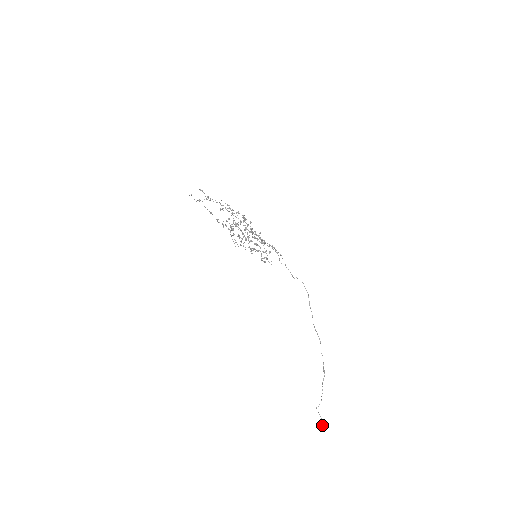
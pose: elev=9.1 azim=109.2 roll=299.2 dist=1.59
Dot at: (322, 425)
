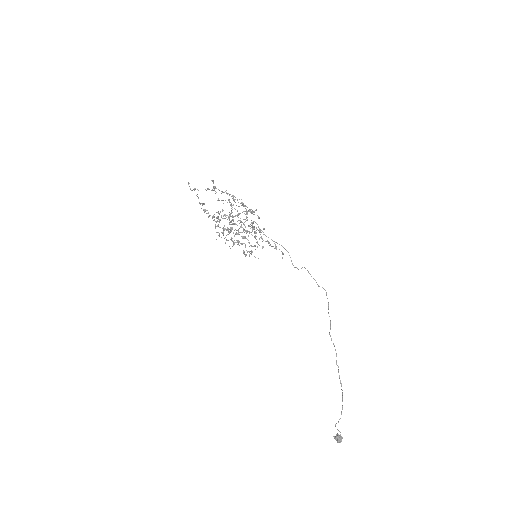
Dot at: (340, 441)
